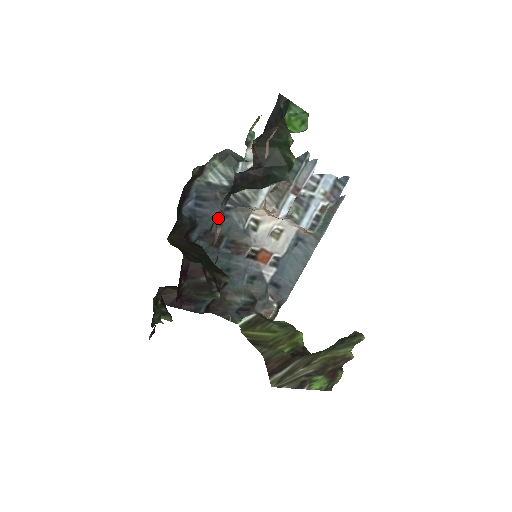
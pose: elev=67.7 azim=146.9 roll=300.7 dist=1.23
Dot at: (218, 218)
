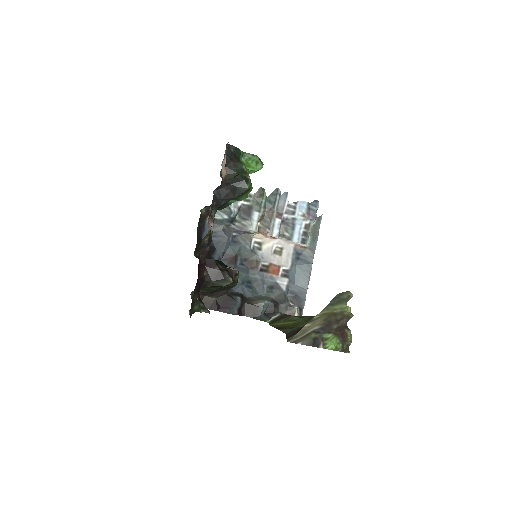
Dot at: (229, 243)
